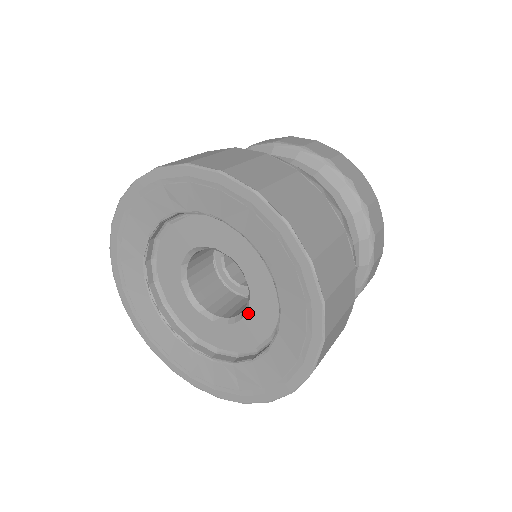
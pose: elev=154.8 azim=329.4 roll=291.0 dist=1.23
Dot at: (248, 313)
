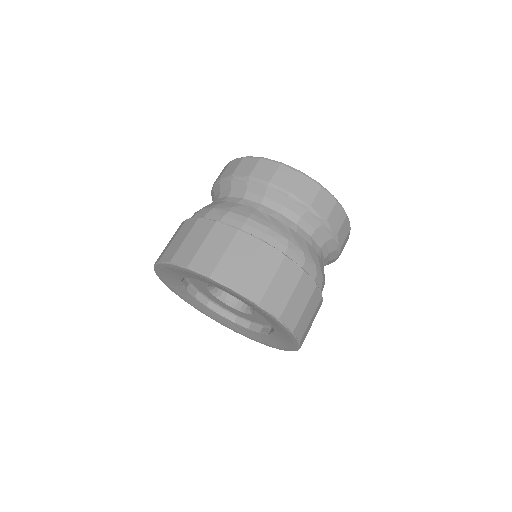
Dot at: (251, 315)
